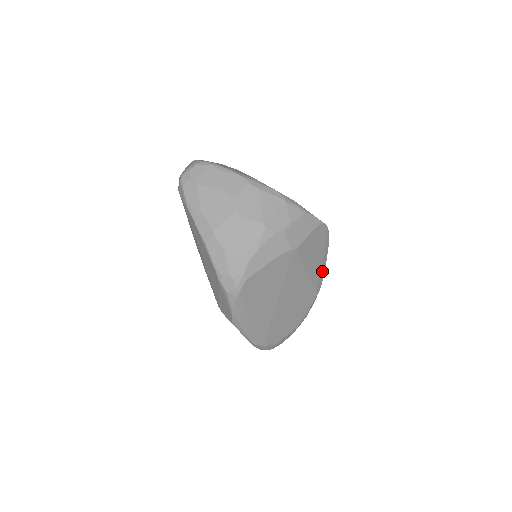
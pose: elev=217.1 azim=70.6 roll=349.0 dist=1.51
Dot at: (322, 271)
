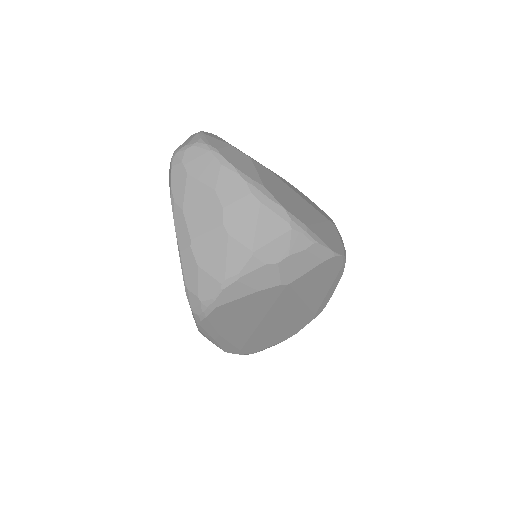
Dot at: (328, 297)
